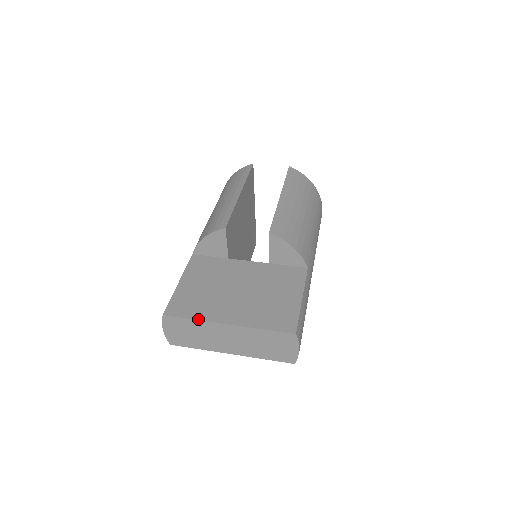
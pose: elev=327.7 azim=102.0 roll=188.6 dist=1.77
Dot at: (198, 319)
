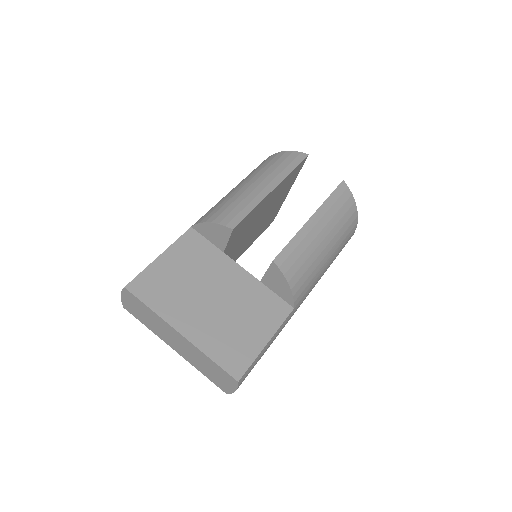
Dot at: (155, 312)
